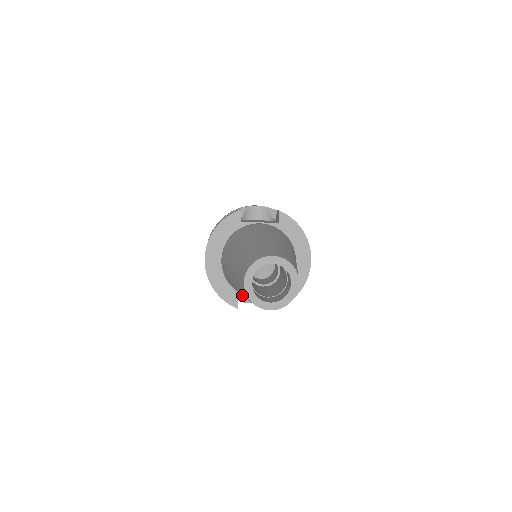
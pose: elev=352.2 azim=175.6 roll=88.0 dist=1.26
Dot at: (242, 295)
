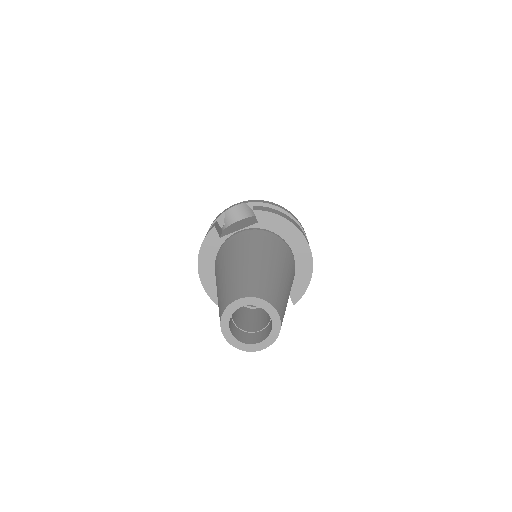
Dot at: occluded
